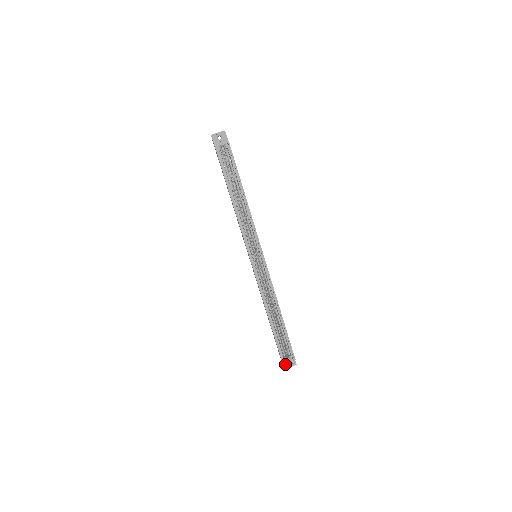
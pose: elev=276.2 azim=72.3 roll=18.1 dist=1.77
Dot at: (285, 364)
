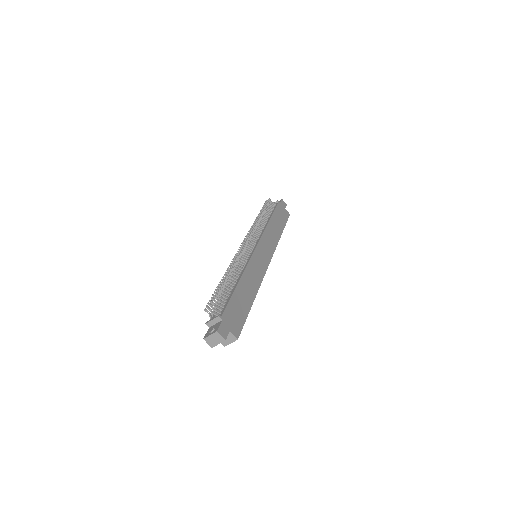
Dot at: occluded
